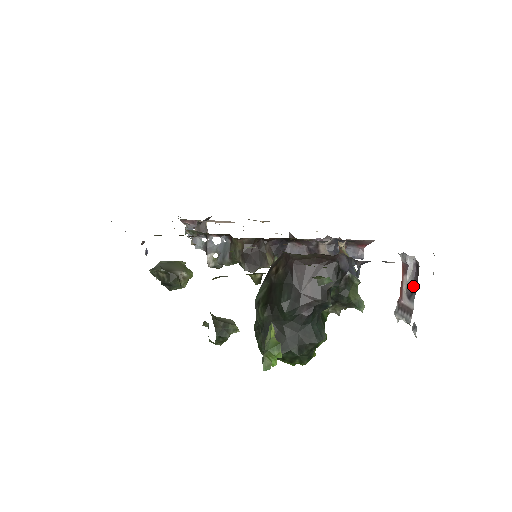
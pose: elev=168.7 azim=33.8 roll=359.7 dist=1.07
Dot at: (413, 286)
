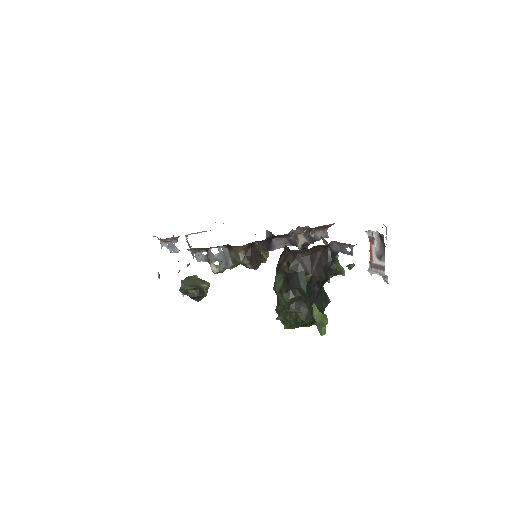
Dot at: (381, 251)
